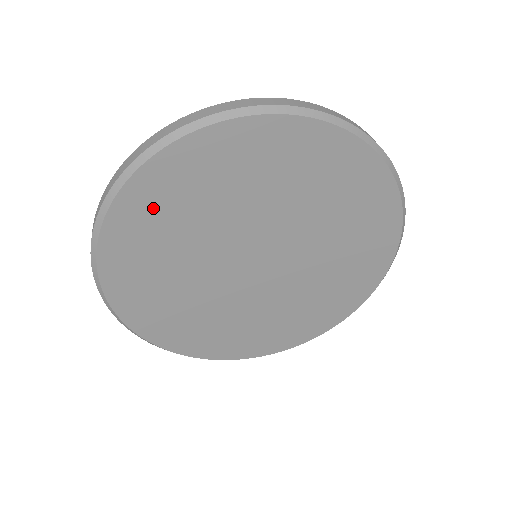
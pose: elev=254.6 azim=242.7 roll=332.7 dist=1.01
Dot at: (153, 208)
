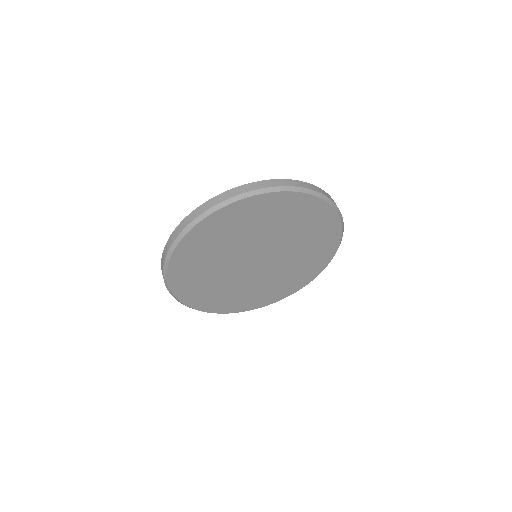
Dot at: (216, 229)
